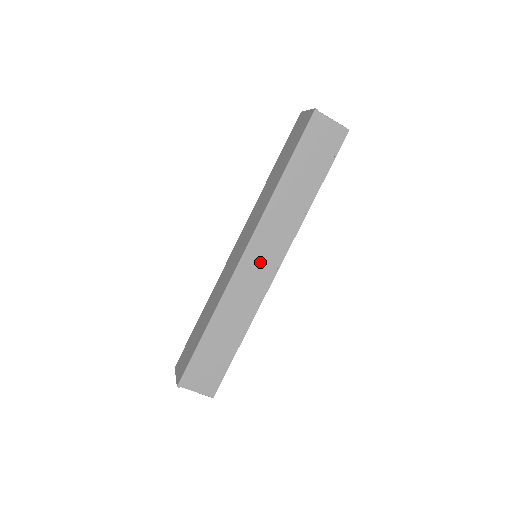
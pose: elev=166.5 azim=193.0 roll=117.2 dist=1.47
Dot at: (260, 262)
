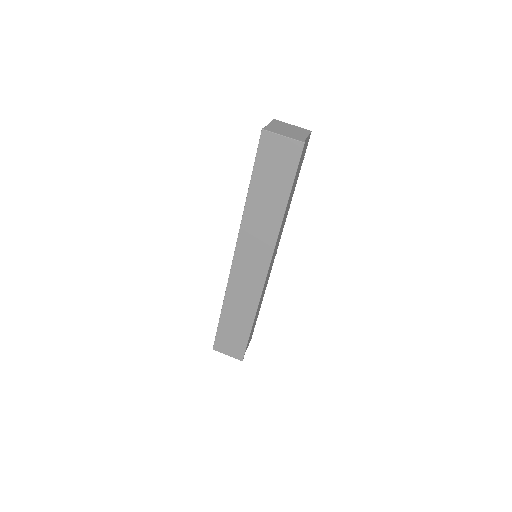
Dot at: (271, 263)
